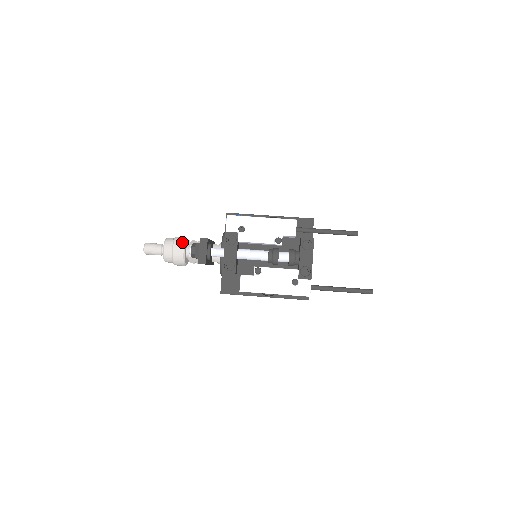
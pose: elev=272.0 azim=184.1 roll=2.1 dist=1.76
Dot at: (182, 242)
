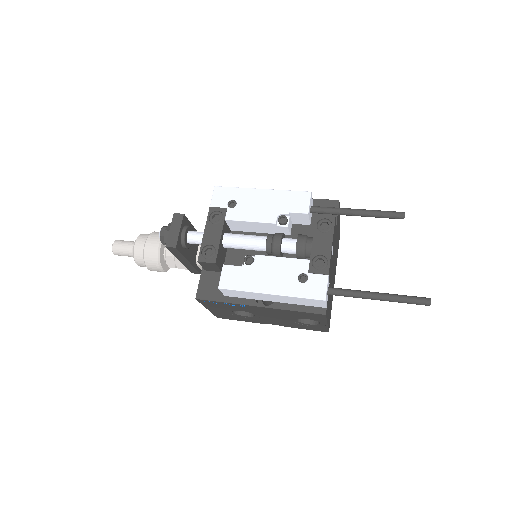
Dot at: occluded
